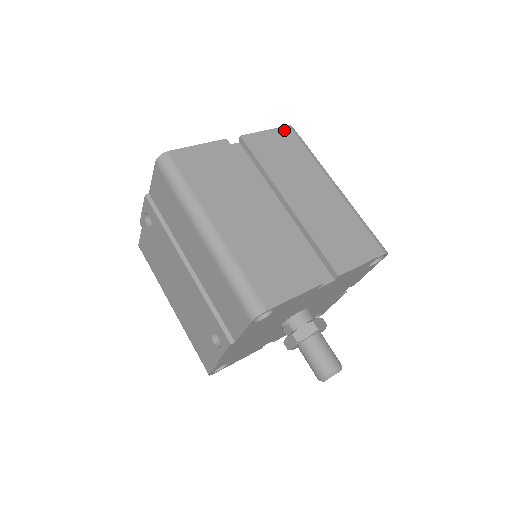
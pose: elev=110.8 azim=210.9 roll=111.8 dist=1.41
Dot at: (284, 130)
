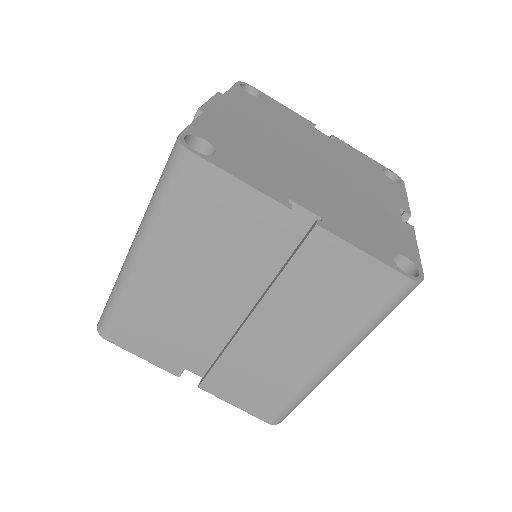
Dot at: (391, 276)
